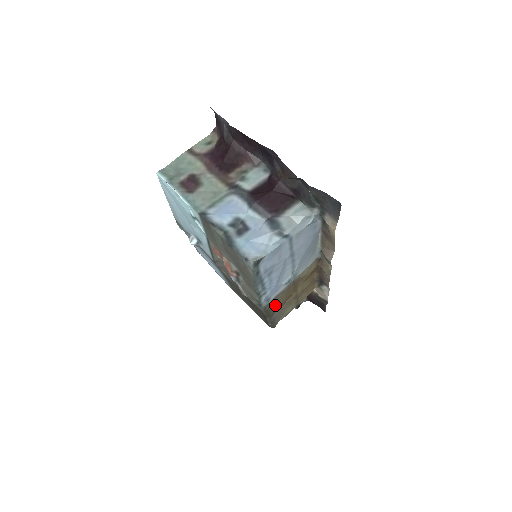
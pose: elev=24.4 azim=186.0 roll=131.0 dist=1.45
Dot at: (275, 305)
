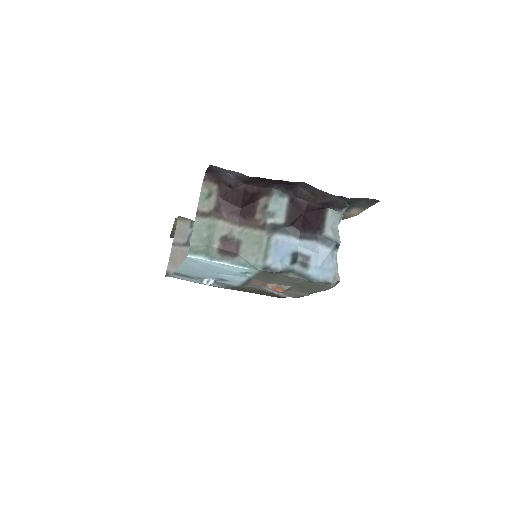
Dot at: occluded
